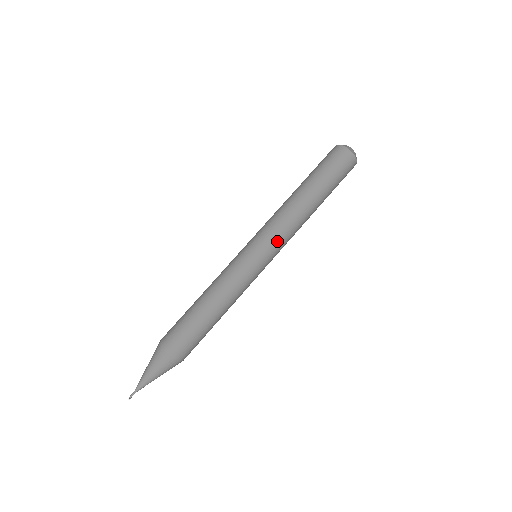
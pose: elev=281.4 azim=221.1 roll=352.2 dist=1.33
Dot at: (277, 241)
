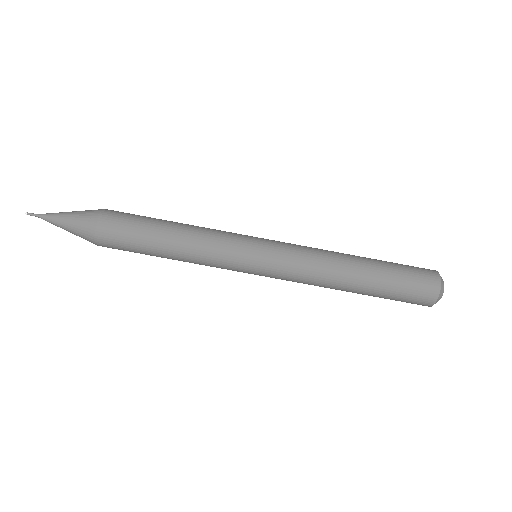
Dot at: (282, 278)
